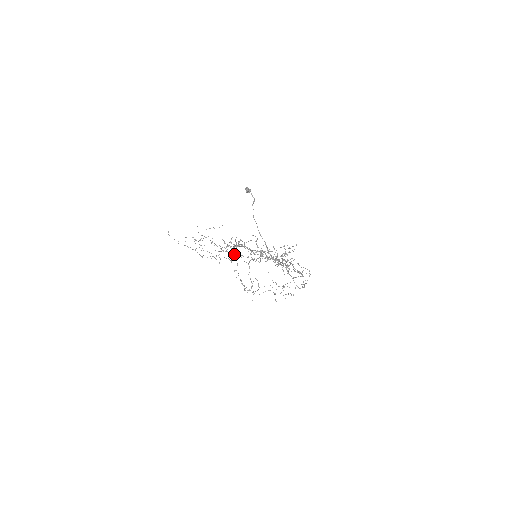
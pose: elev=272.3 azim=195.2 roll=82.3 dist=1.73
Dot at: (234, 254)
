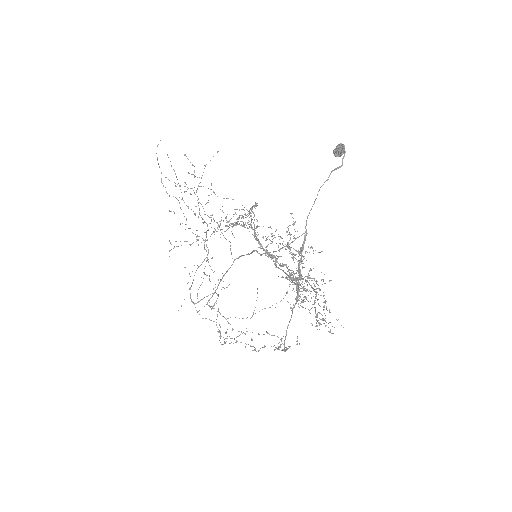
Dot at: (249, 214)
